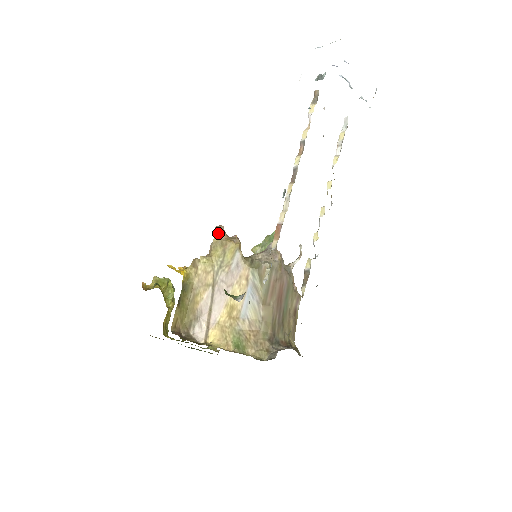
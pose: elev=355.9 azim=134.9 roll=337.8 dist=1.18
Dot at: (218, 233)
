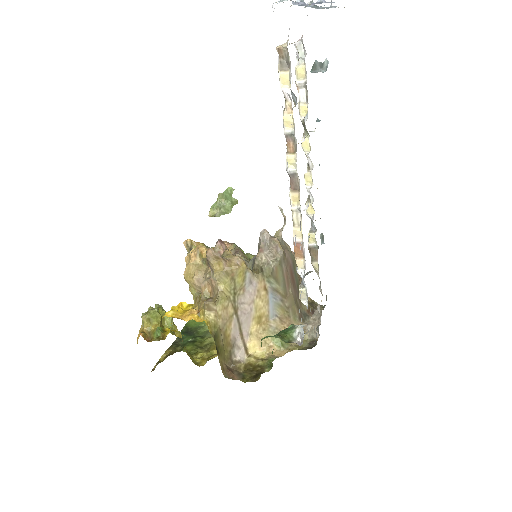
Dot at: (217, 266)
